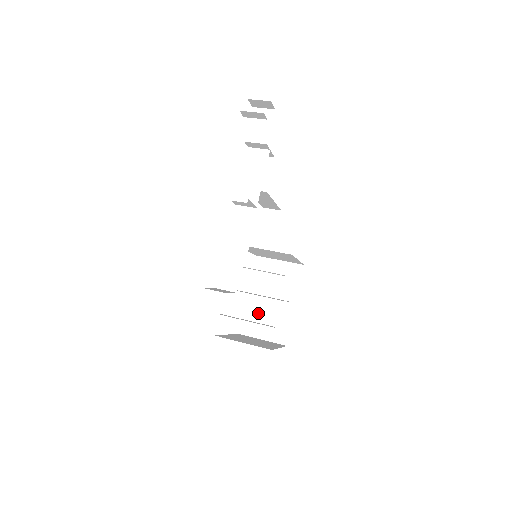
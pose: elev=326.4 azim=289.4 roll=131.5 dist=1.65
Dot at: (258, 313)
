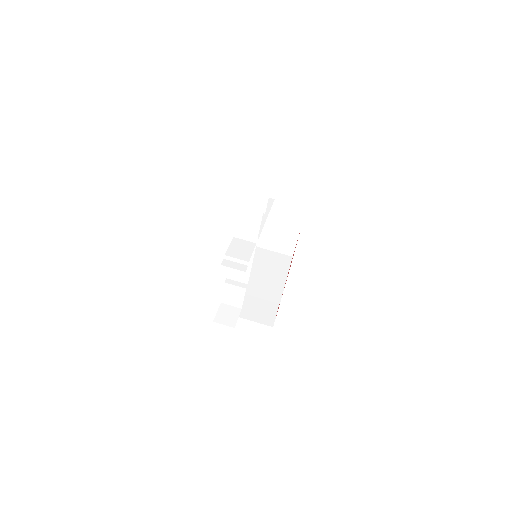
Dot at: occluded
